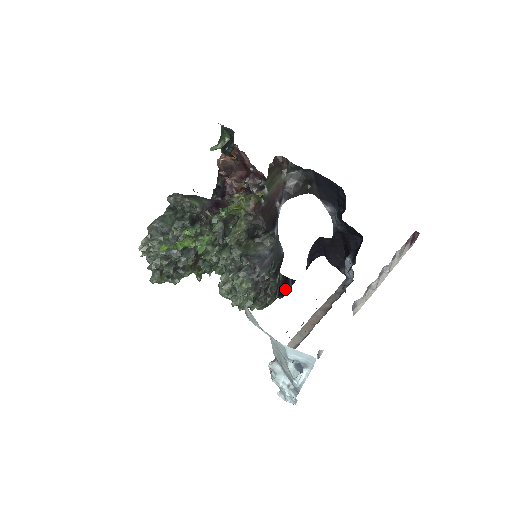
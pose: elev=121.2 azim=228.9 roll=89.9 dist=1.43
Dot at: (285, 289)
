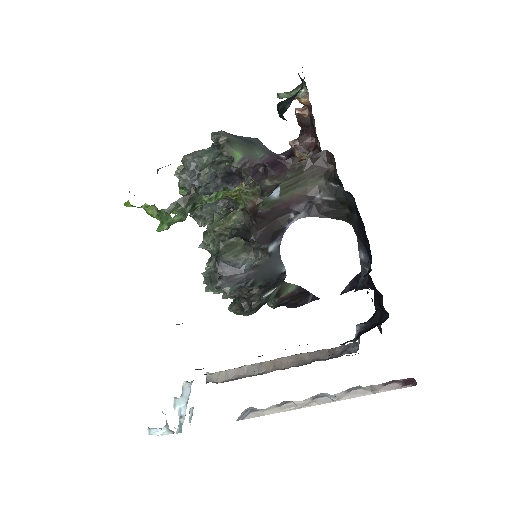
Dot at: (297, 302)
